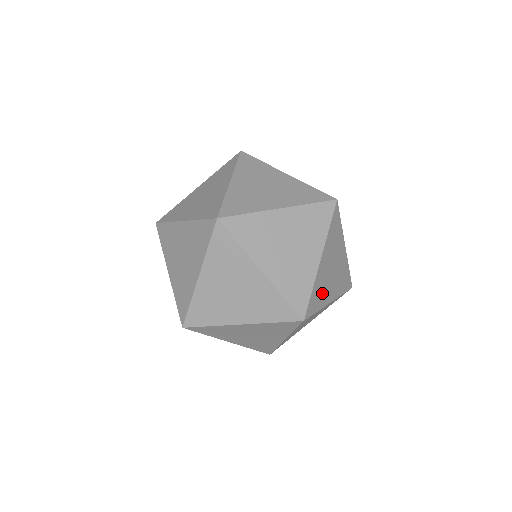
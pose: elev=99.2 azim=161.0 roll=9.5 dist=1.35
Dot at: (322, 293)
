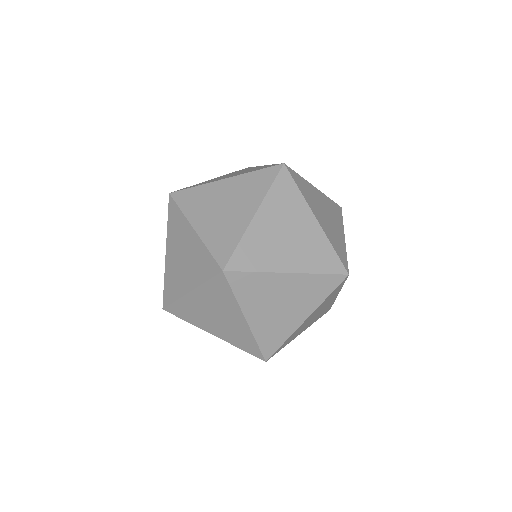
Dot at: (295, 335)
